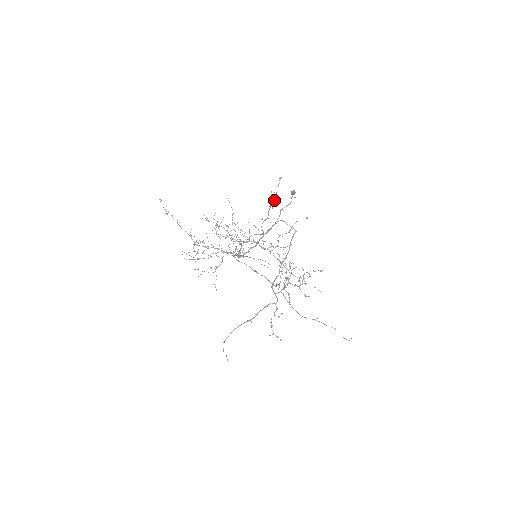
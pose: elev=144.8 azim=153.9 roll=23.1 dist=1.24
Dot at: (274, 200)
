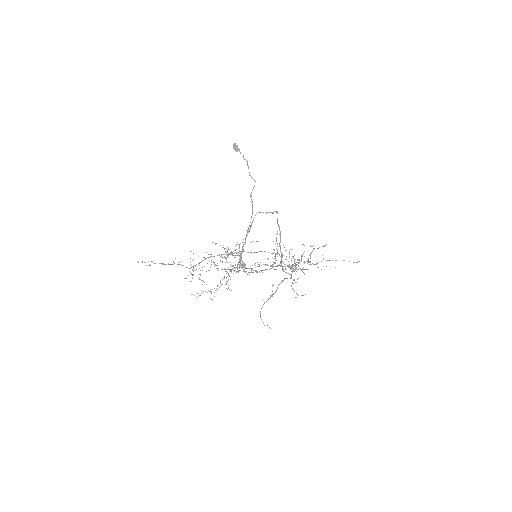
Dot at: occluded
